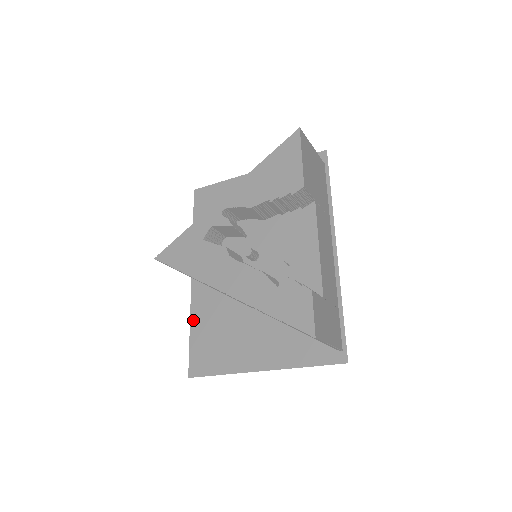
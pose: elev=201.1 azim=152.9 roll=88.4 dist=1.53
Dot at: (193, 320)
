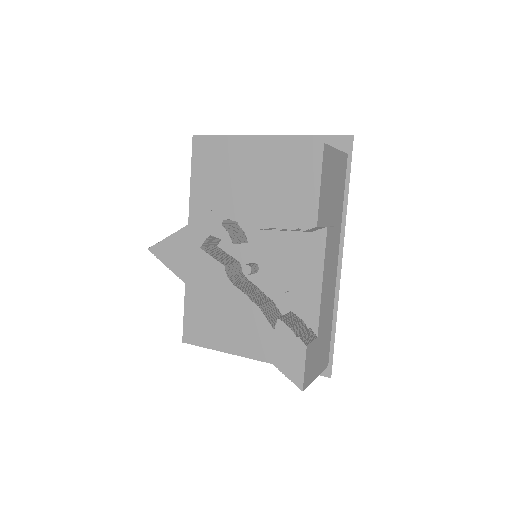
Dot at: (188, 289)
